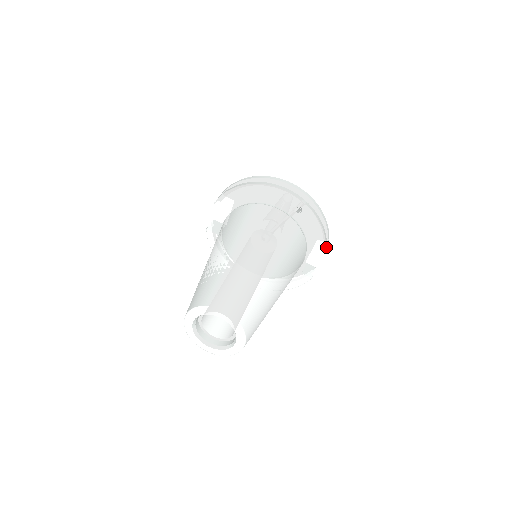
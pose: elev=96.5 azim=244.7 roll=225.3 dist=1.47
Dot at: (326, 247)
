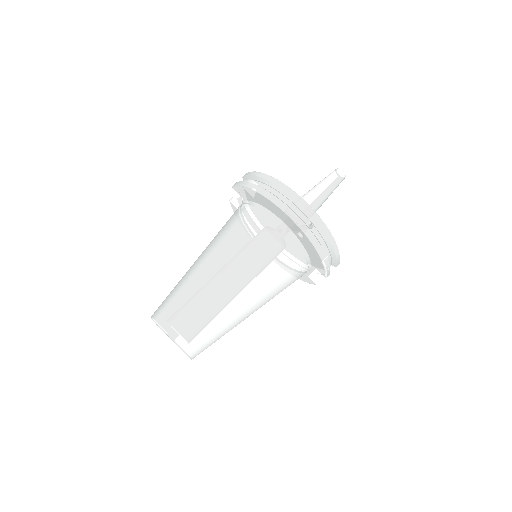
Dot at: (329, 272)
